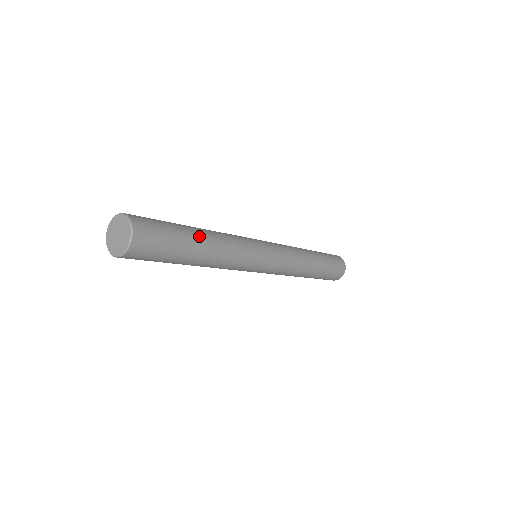
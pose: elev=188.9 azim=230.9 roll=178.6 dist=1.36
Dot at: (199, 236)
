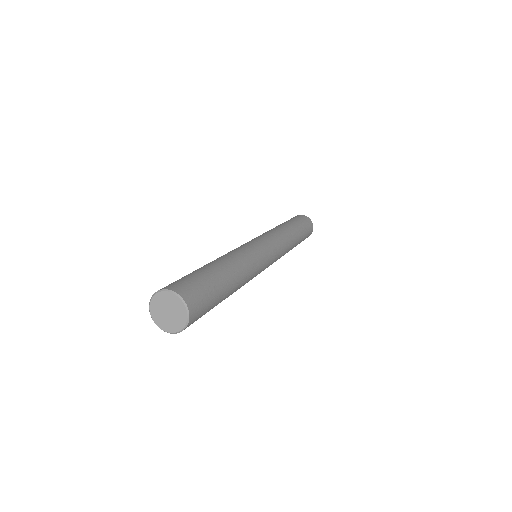
Dot at: (224, 270)
